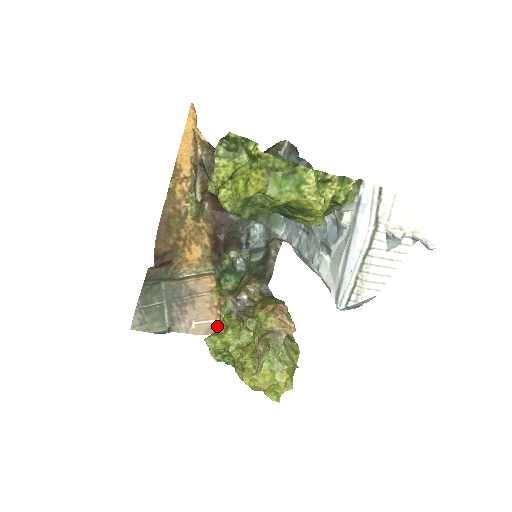
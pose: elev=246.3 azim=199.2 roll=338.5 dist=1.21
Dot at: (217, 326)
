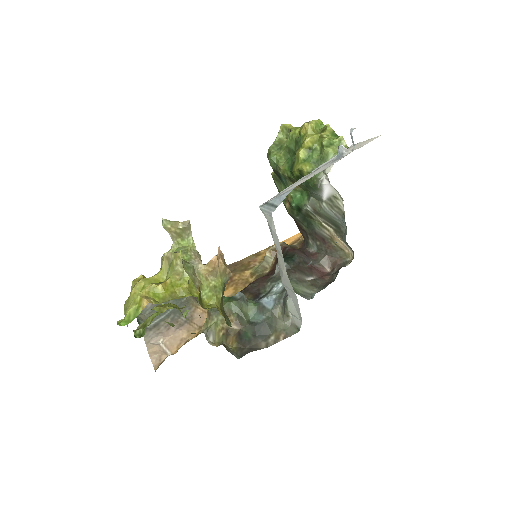
Dot at: (171, 323)
